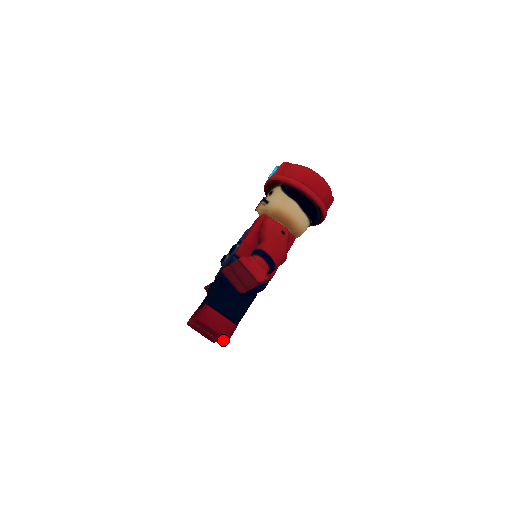
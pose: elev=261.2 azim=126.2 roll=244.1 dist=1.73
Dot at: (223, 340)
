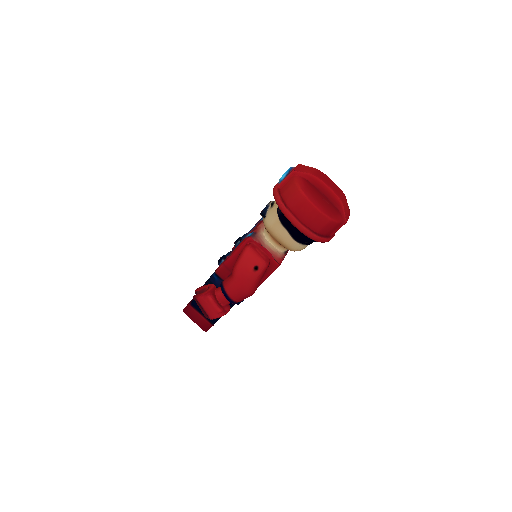
Dot at: occluded
